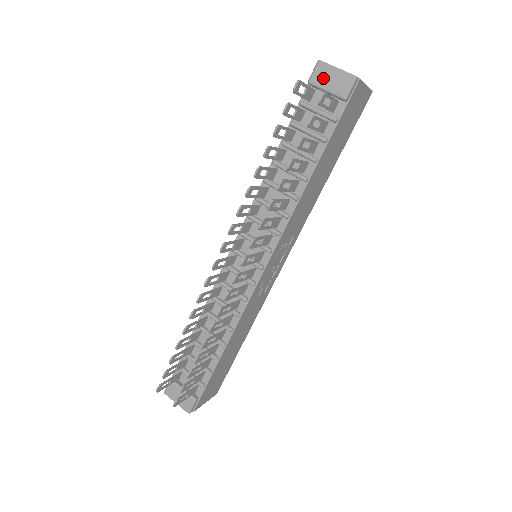
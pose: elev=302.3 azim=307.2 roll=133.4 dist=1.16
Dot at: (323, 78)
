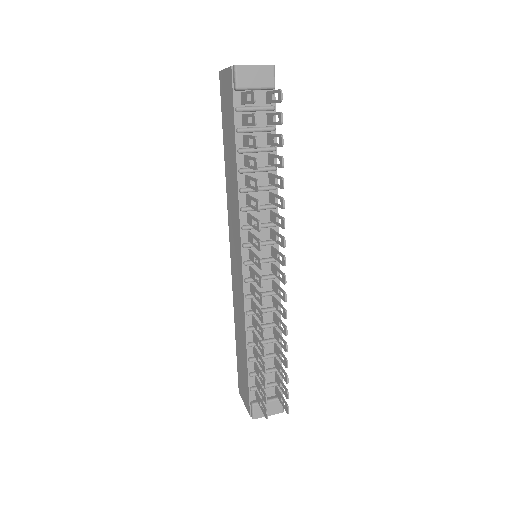
Dot at: (248, 79)
